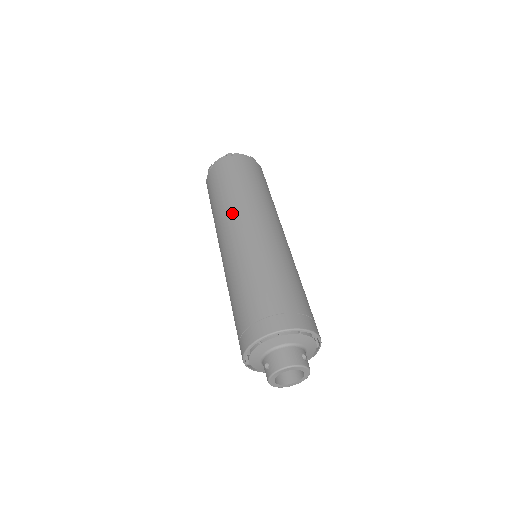
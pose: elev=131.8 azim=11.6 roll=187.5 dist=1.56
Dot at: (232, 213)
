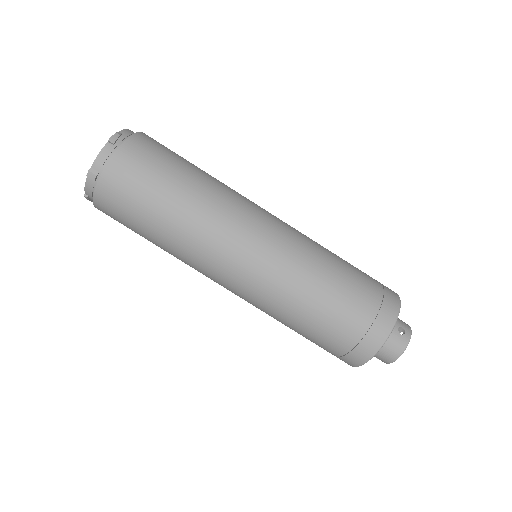
Dot at: (198, 260)
